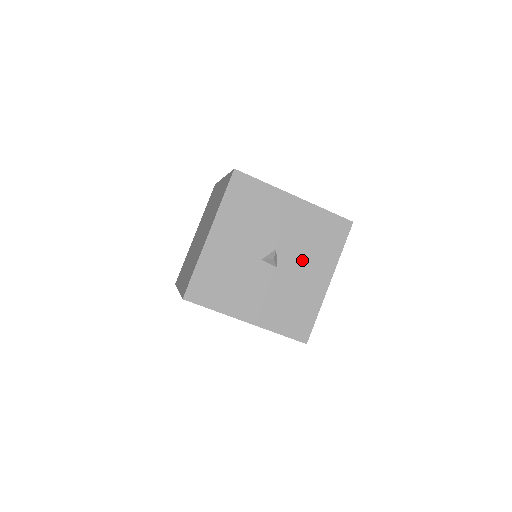
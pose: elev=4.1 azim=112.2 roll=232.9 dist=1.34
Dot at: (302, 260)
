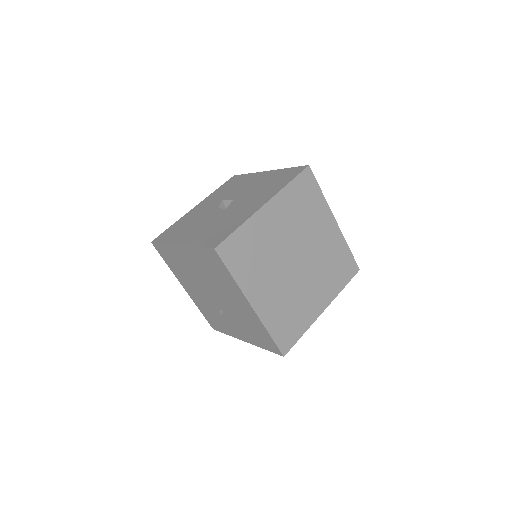
Dot at: (249, 199)
